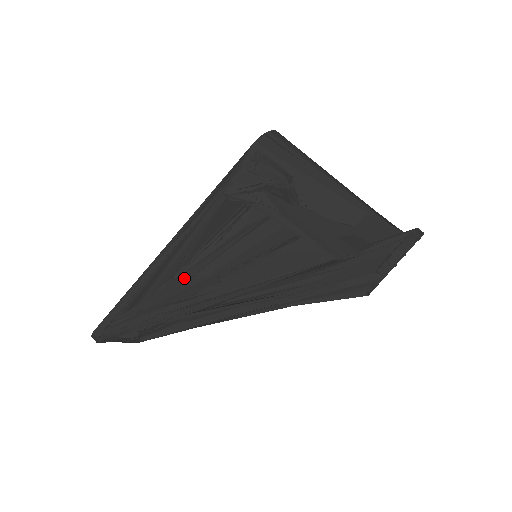
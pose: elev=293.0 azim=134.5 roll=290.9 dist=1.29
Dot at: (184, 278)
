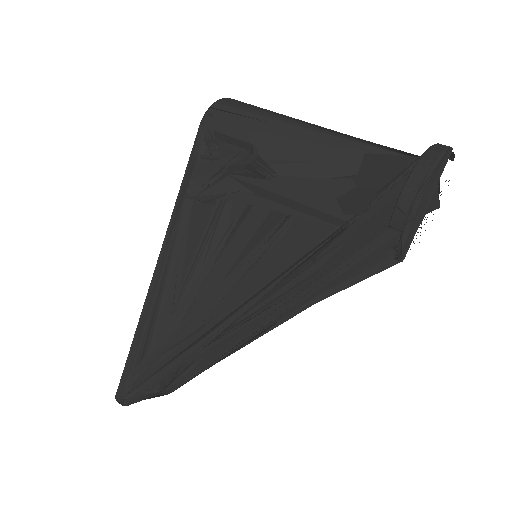
Dot at: (182, 309)
